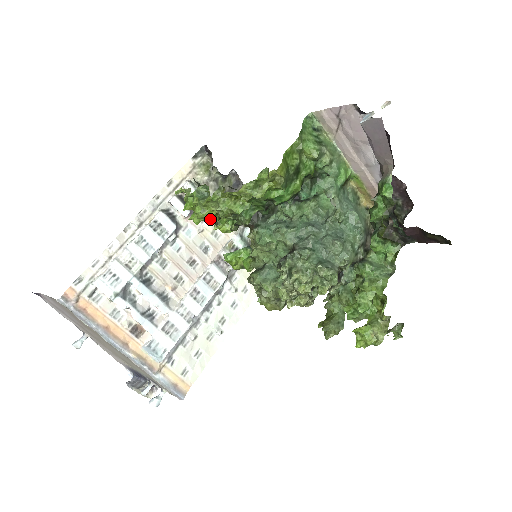
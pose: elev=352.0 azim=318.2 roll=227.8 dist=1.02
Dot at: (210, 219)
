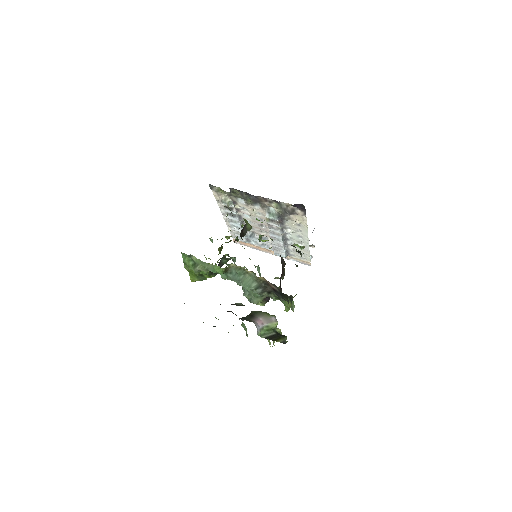
Dot at: occluded
